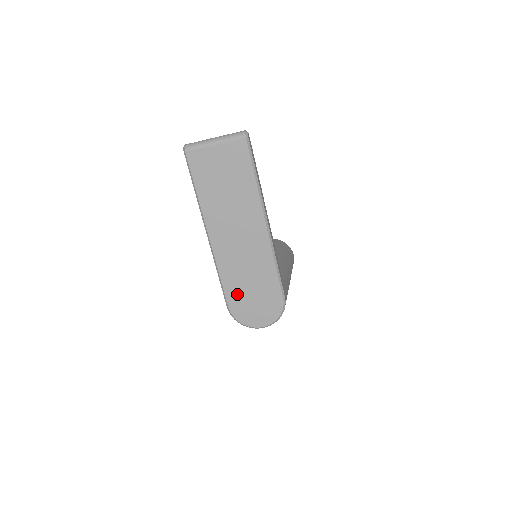
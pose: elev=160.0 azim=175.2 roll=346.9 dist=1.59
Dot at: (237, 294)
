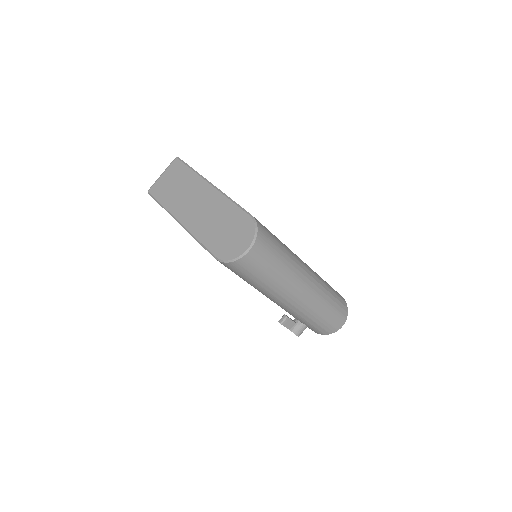
Dot at: (215, 241)
